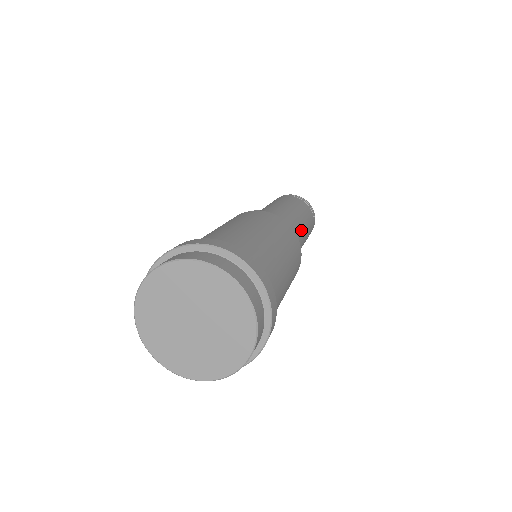
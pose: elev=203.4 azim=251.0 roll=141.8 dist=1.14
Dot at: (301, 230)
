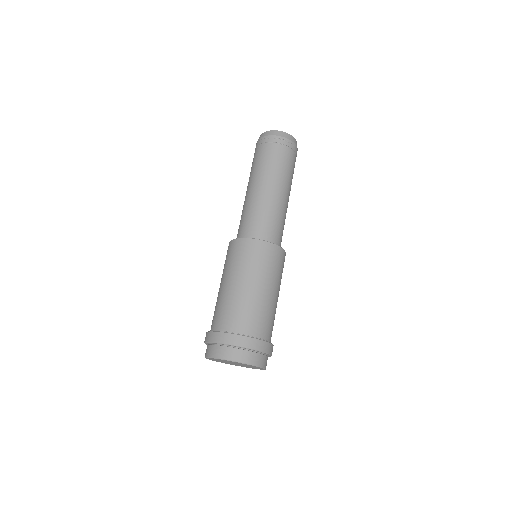
Dot at: (276, 202)
